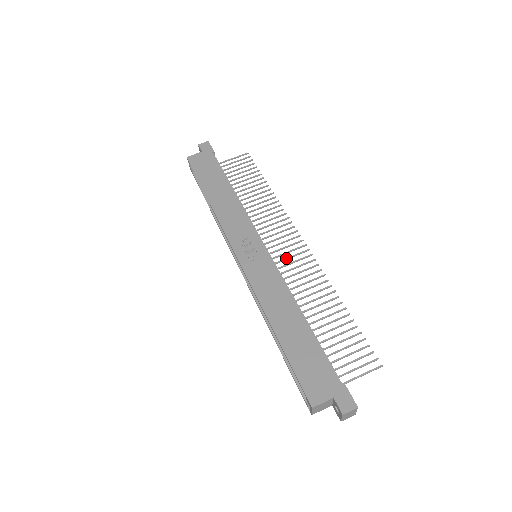
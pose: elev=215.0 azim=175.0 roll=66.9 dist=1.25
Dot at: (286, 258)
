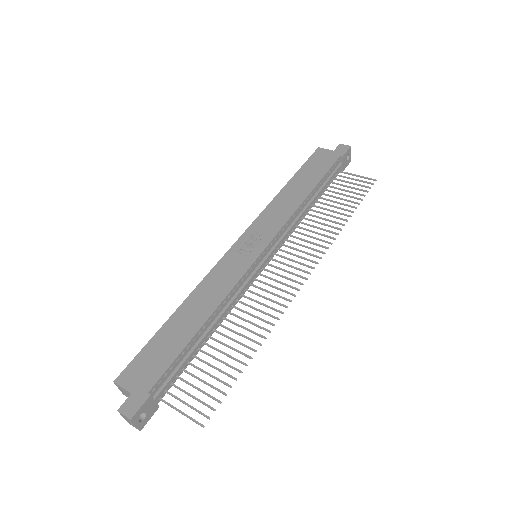
Dot at: (274, 279)
